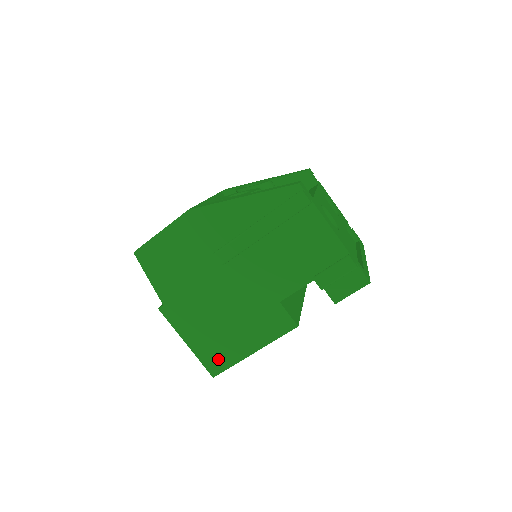
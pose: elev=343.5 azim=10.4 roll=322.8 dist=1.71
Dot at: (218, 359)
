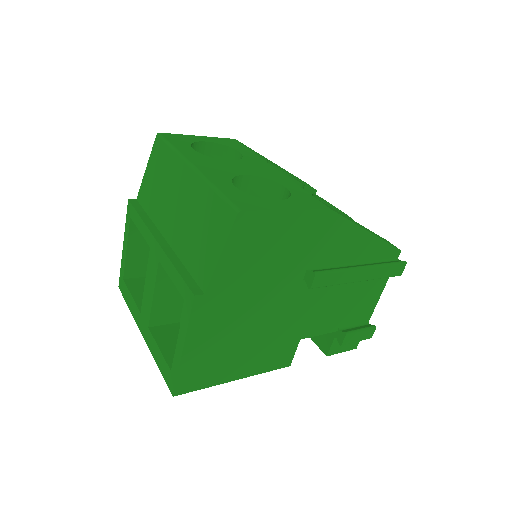
Dot at: (199, 377)
